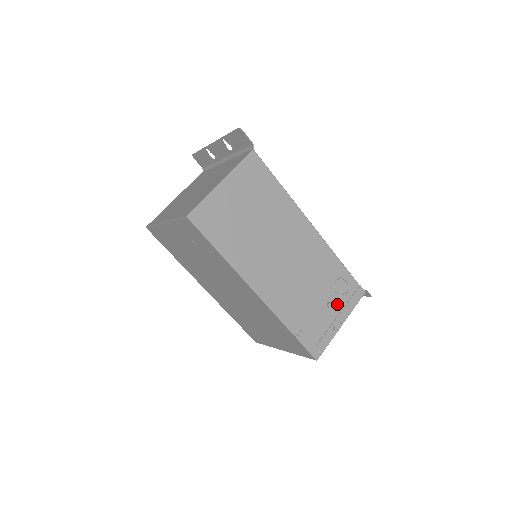
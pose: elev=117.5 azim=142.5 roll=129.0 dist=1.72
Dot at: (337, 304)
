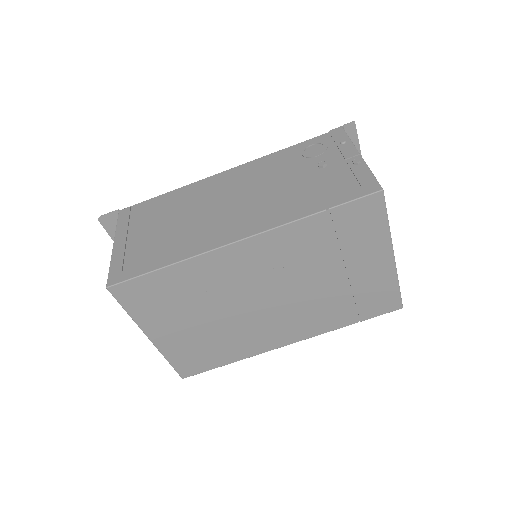
Dot at: (329, 158)
